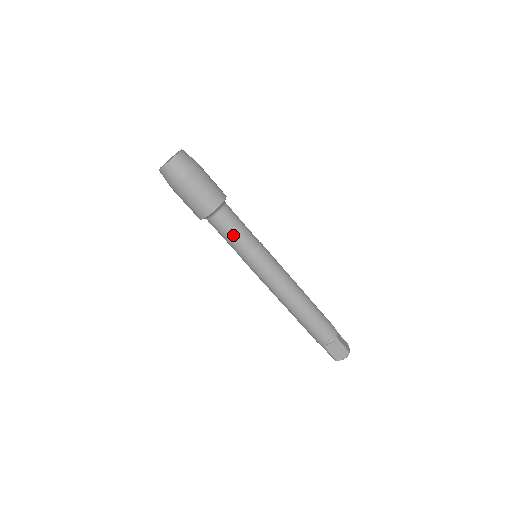
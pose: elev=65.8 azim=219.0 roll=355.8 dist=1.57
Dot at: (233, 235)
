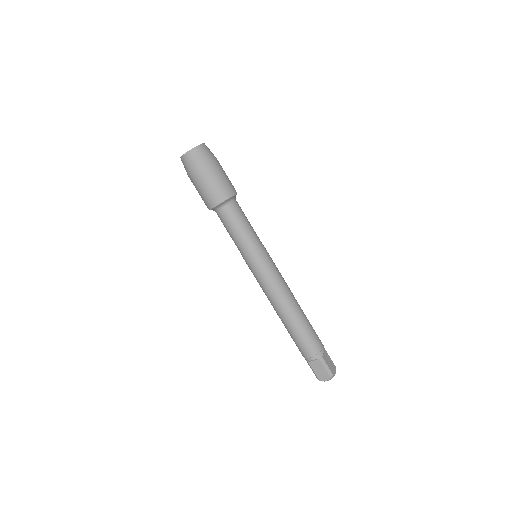
Dot at: (235, 230)
